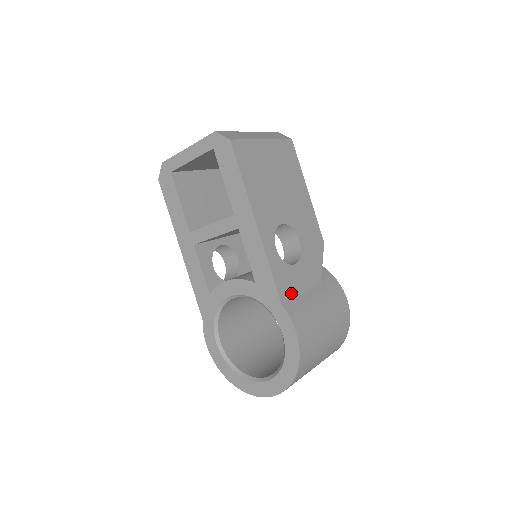
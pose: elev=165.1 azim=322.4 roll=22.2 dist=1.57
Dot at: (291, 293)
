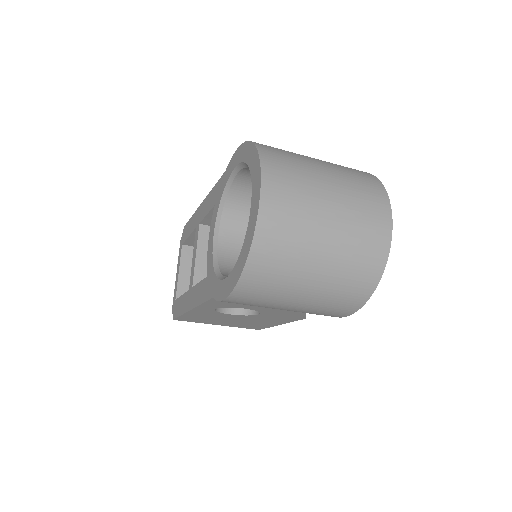
Dot at: occluded
